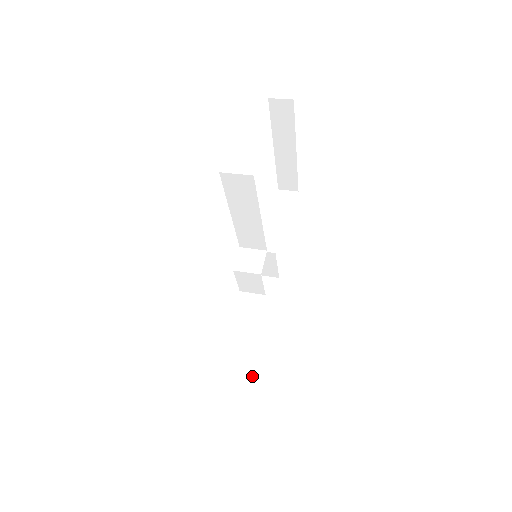
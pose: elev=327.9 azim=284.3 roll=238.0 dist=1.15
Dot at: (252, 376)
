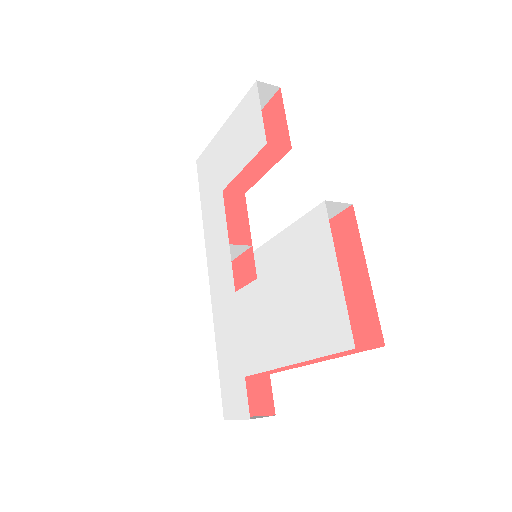
Dot at: occluded
